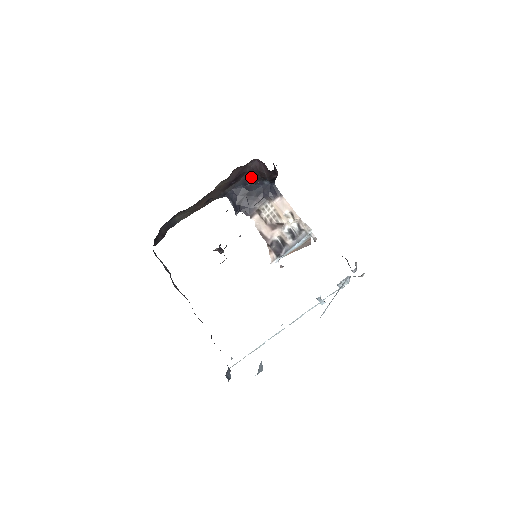
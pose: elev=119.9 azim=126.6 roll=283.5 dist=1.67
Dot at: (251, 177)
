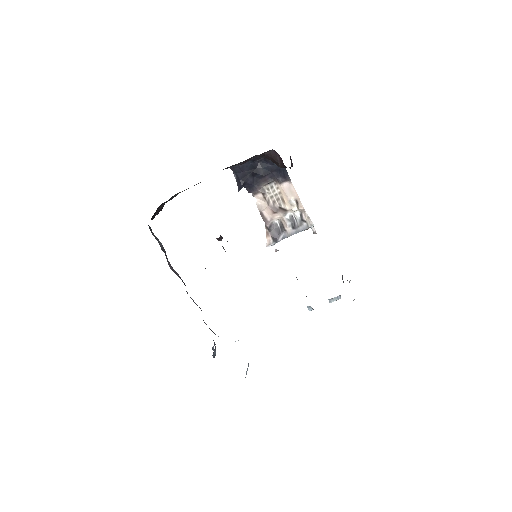
Dot at: (262, 157)
